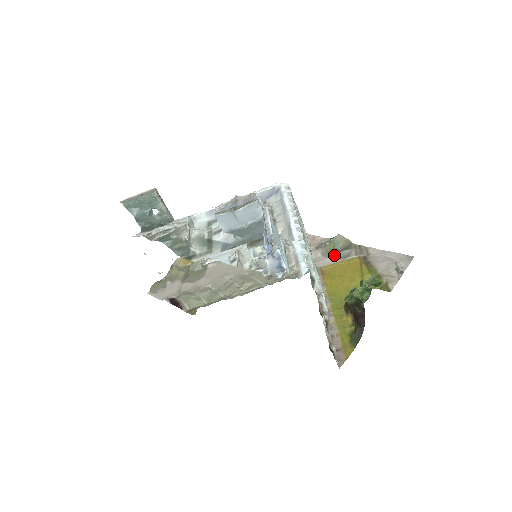
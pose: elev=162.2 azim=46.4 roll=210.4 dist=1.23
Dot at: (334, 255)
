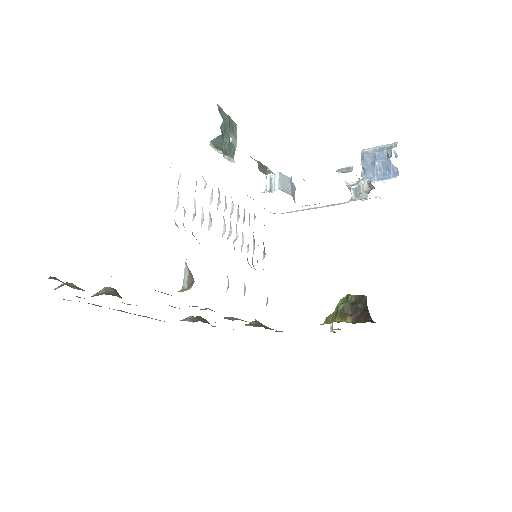
Dot at: occluded
